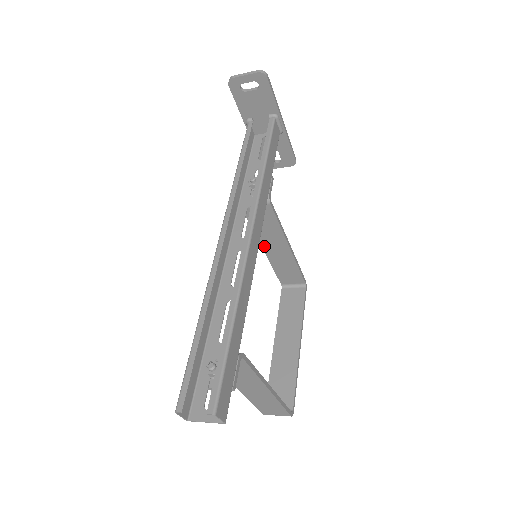
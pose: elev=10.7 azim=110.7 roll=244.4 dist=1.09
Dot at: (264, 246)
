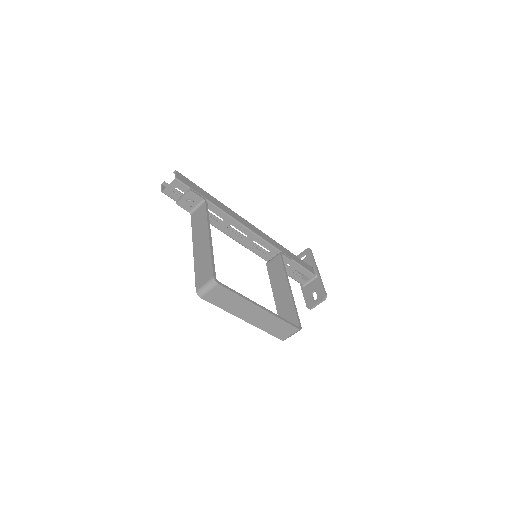
Dot at: (275, 294)
